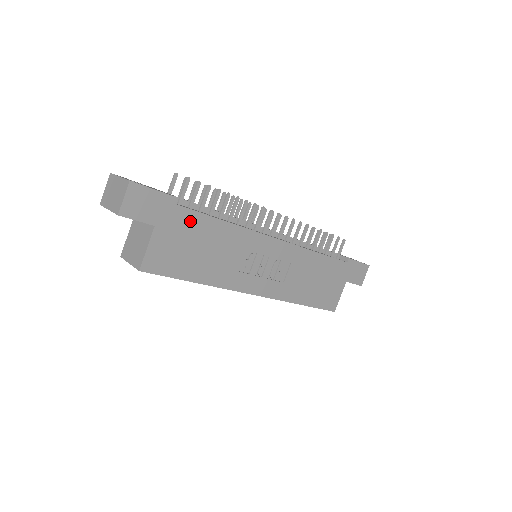
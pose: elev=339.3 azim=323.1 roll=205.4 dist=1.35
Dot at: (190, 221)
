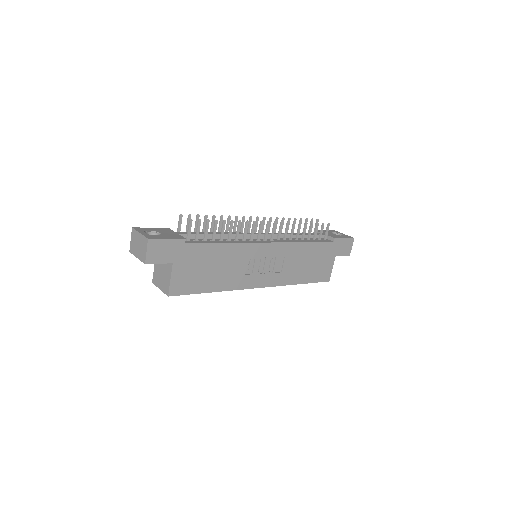
Dot at: (198, 252)
